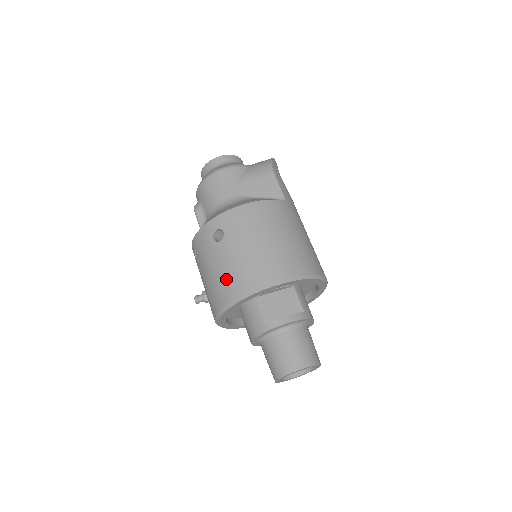
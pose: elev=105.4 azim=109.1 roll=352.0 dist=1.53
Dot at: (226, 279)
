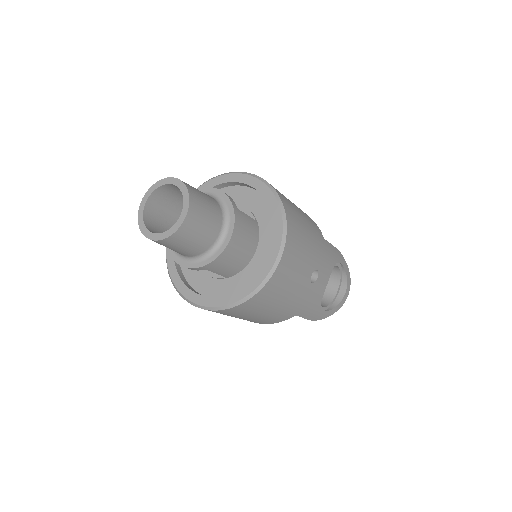
Dot at: occluded
